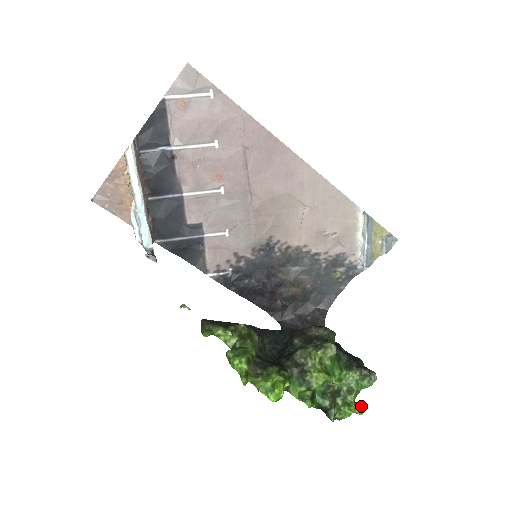
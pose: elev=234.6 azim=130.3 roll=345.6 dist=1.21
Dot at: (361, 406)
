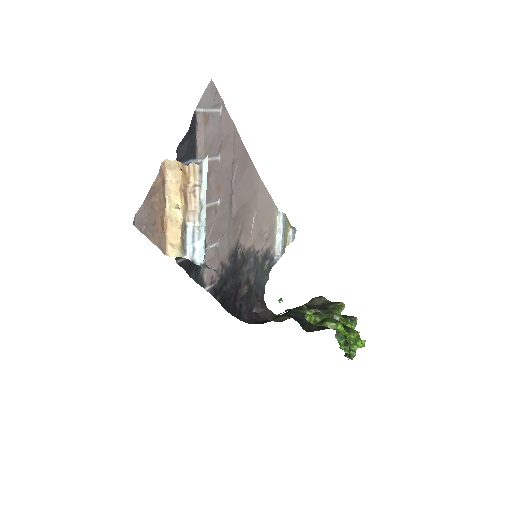
Dot at: (365, 340)
